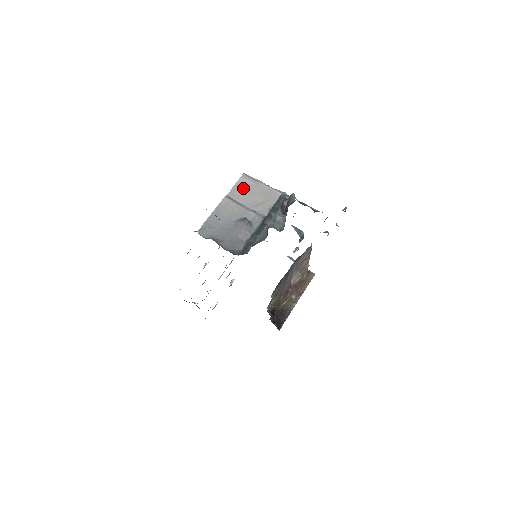
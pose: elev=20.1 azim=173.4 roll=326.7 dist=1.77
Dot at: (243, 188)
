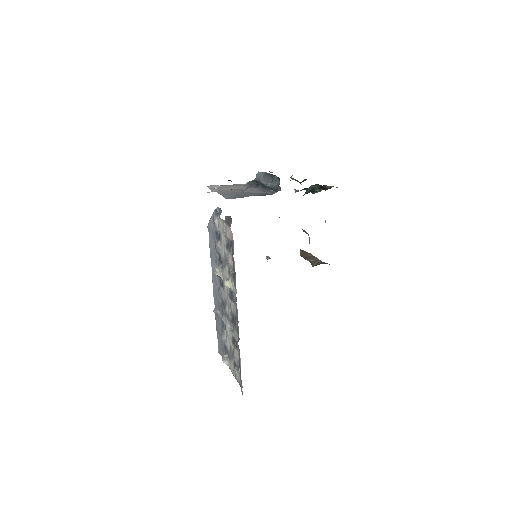
Dot at: occluded
